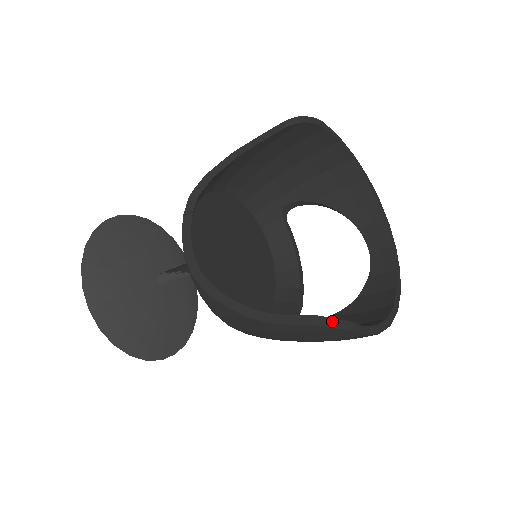
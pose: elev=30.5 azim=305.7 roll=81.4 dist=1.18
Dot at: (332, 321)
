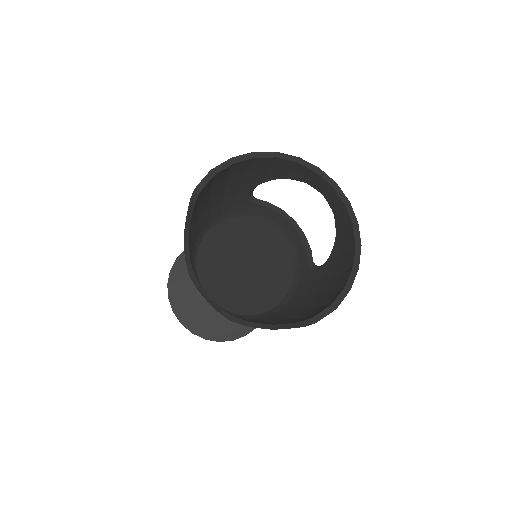
Dot at: (312, 320)
